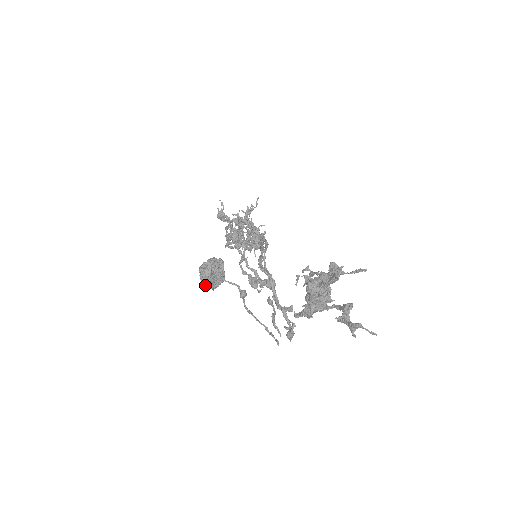
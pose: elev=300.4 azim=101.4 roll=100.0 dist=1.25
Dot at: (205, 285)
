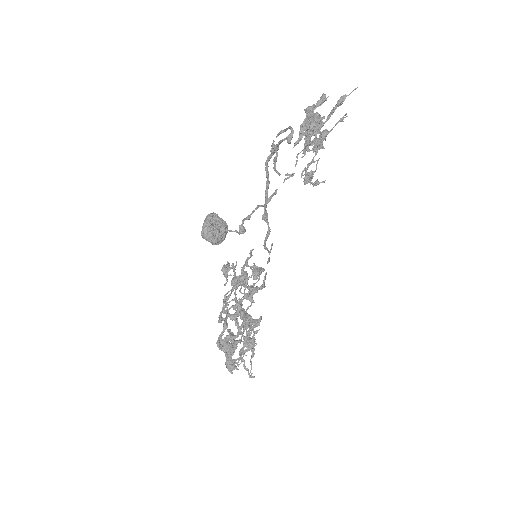
Dot at: (207, 225)
